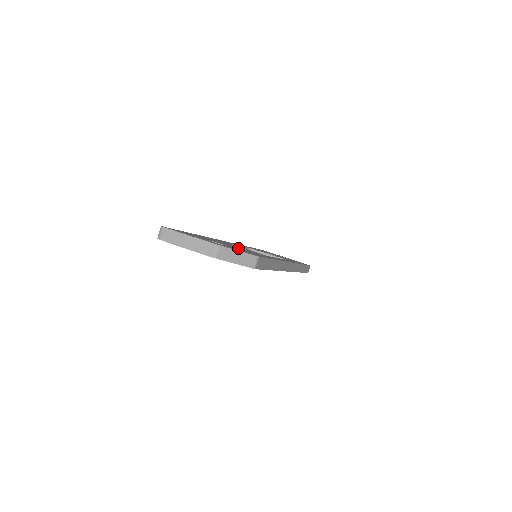
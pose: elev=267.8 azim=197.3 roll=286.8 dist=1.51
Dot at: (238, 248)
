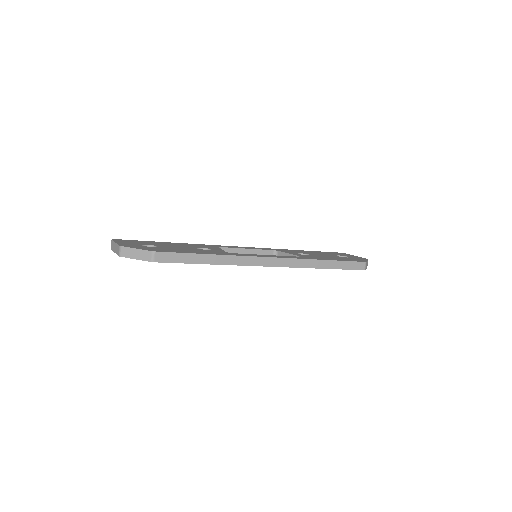
Dot at: (179, 248)
